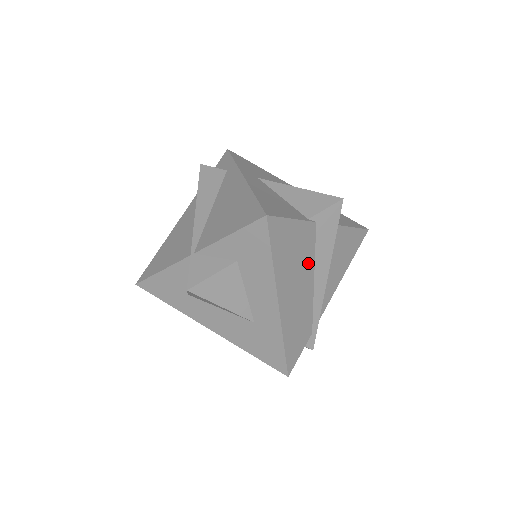
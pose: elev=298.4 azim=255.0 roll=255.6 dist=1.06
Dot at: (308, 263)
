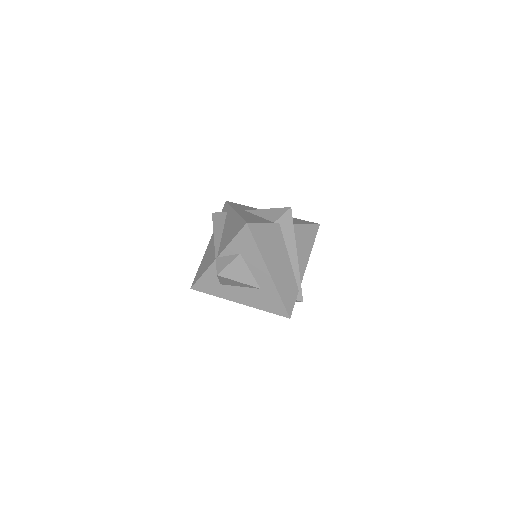
Dot at: (282, 247)
